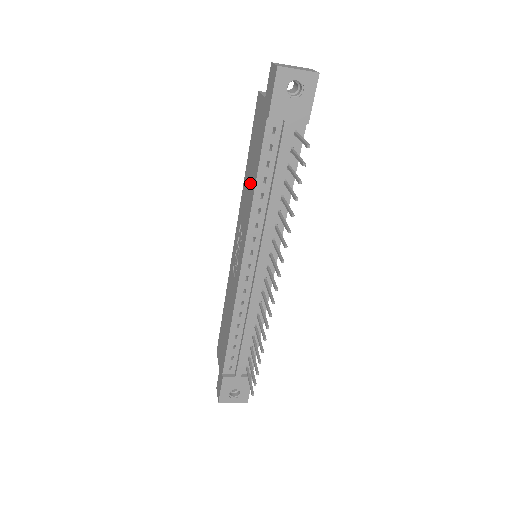
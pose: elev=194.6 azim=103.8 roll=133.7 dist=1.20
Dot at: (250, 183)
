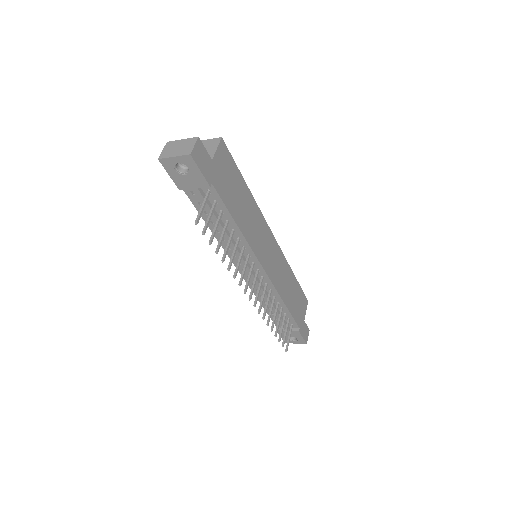
Dot at: occluded
